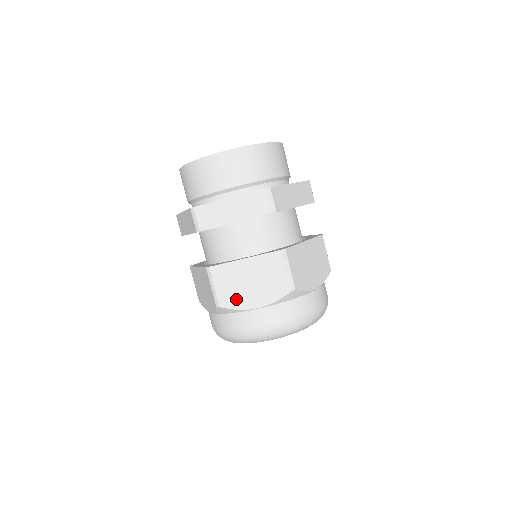
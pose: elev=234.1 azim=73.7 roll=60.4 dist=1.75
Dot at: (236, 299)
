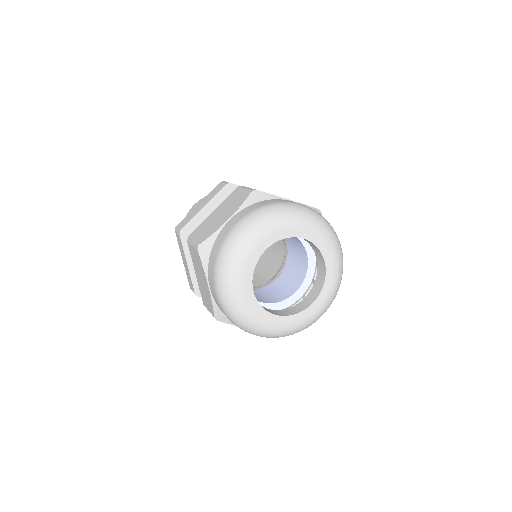
Dot at: (211, 231)
